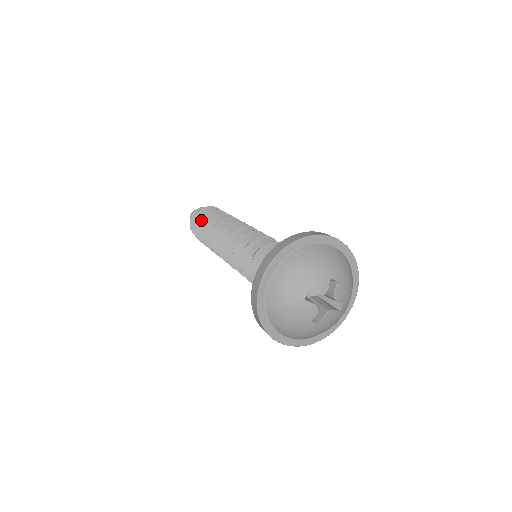
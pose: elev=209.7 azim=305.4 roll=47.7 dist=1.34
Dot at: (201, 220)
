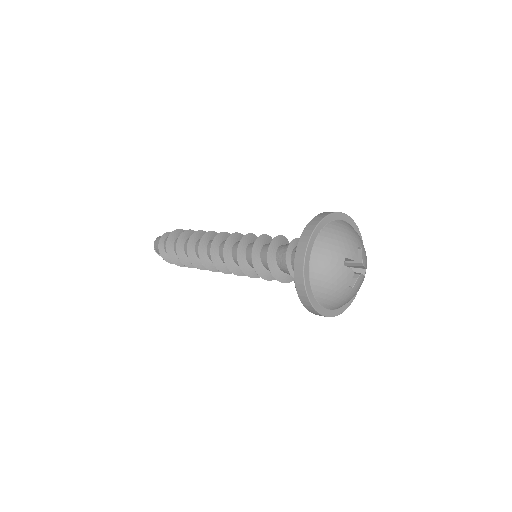
Dot at: (178, 240)
